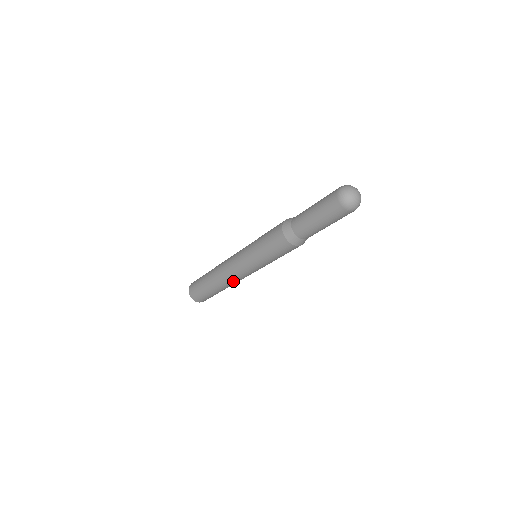
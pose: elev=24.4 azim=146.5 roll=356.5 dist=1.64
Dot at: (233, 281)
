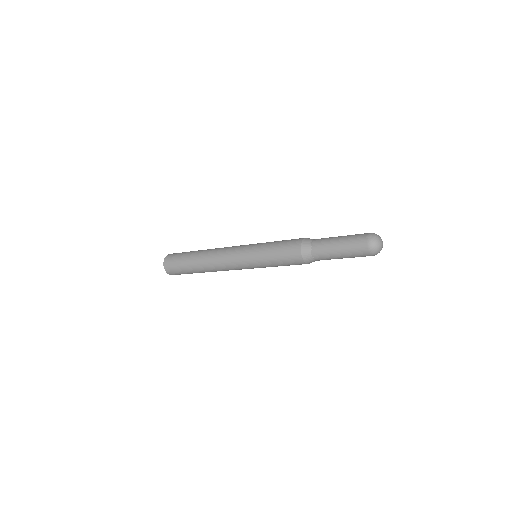
Dot at: occluded
